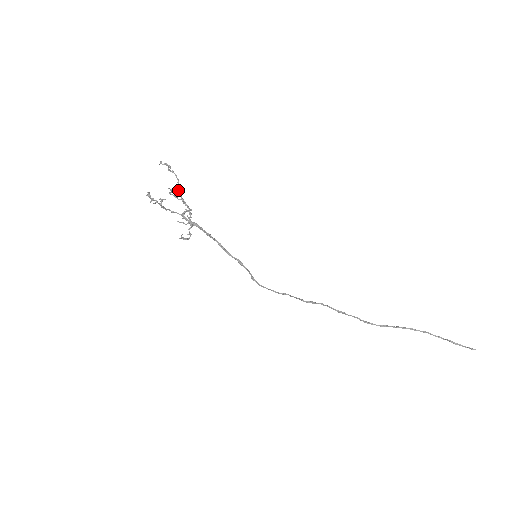
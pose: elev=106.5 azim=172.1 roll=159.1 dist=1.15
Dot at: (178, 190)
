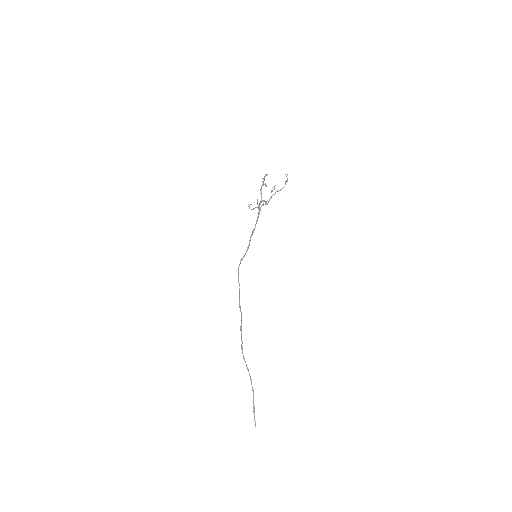
Dot at: (276, 191)
